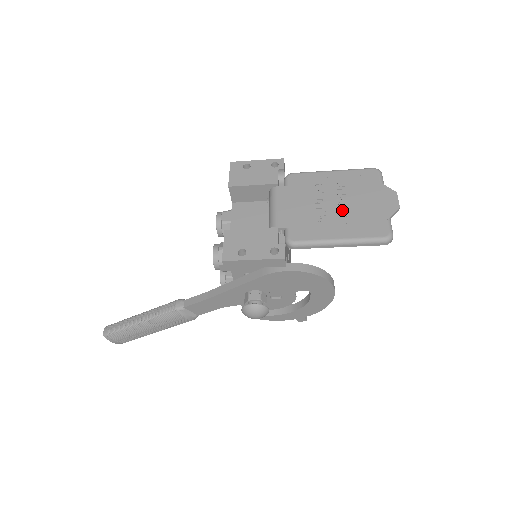
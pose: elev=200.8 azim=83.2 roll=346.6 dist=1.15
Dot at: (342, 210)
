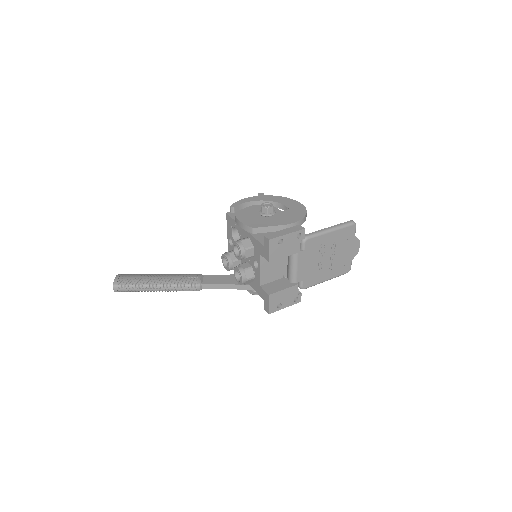
Dot at: (332, 261)
